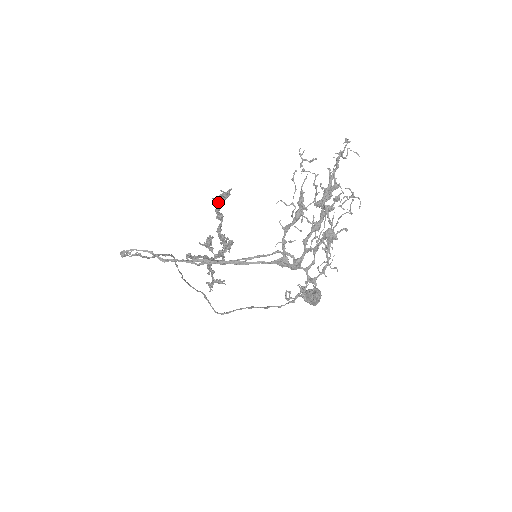
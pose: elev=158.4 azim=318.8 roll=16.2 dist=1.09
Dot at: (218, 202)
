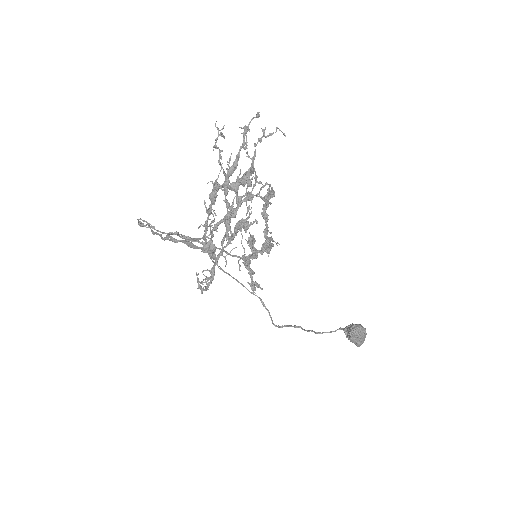
Dot at: occluded
